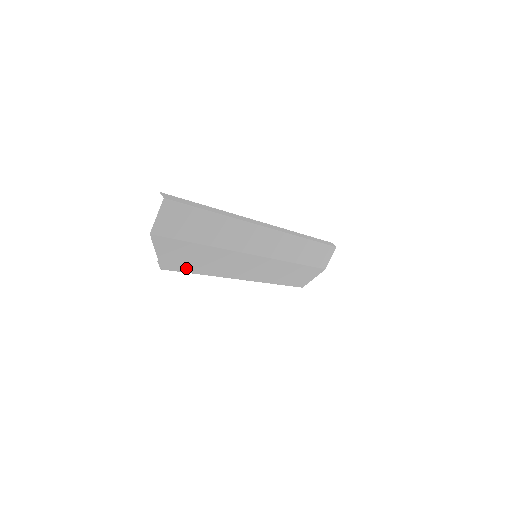
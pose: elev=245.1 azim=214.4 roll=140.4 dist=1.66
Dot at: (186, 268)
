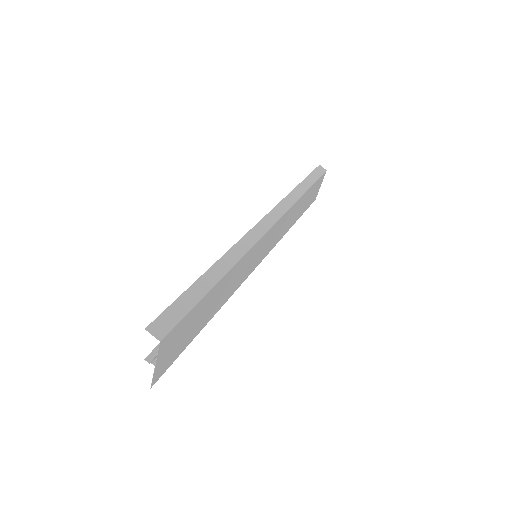
Dot at: occluded
